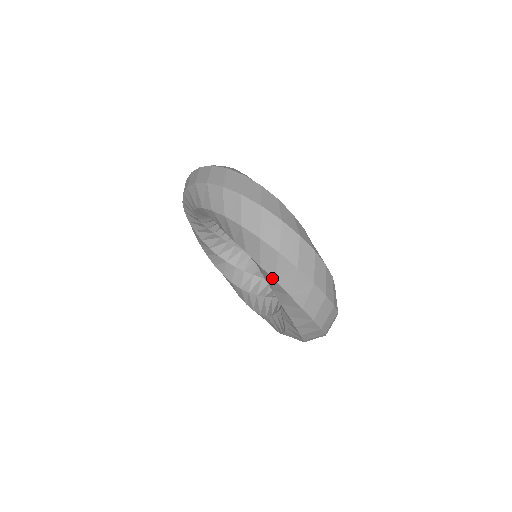
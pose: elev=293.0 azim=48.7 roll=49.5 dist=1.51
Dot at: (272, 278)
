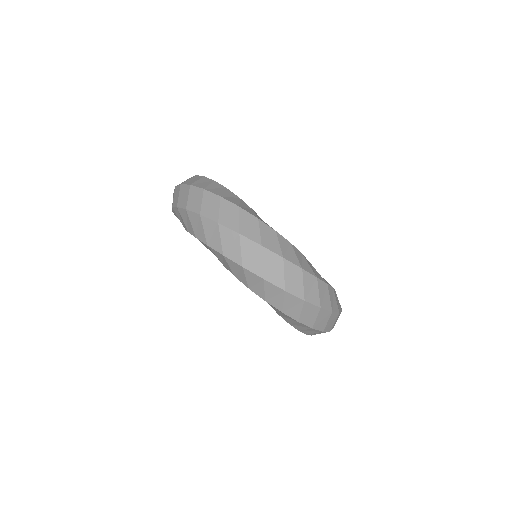
Dot at: occluded
